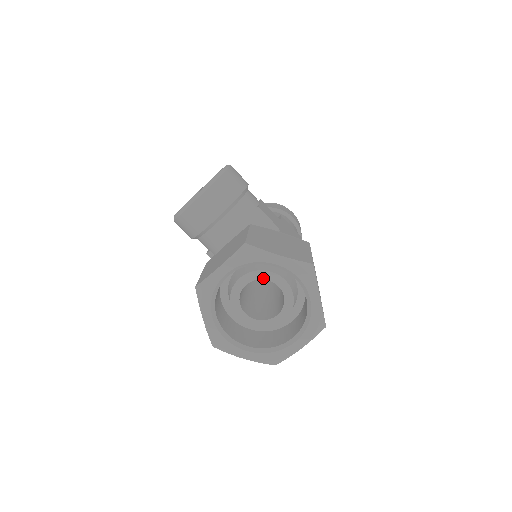
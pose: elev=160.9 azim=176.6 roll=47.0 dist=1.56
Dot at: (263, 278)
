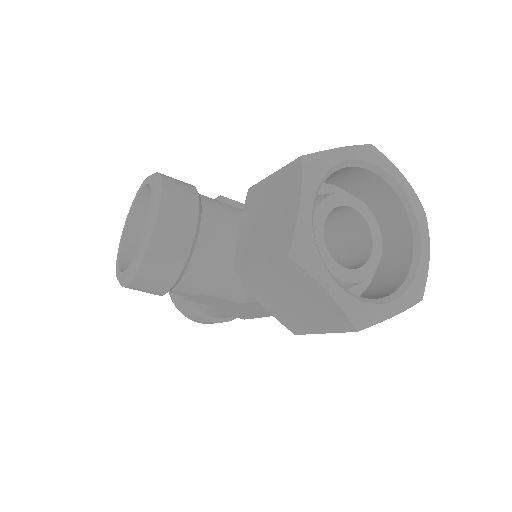
Dot at: (333, 207)
